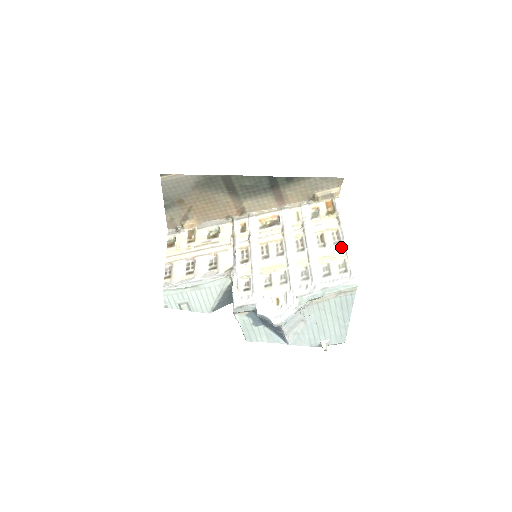
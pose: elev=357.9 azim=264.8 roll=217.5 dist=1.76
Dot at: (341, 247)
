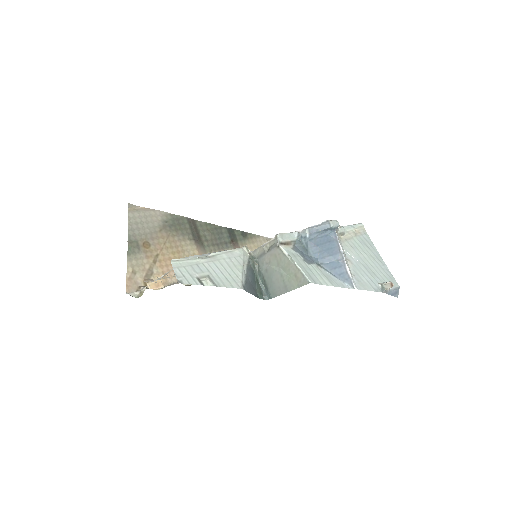
Dot at: occluded
